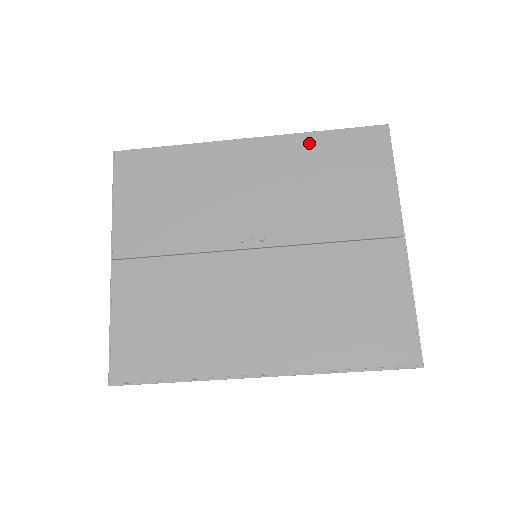
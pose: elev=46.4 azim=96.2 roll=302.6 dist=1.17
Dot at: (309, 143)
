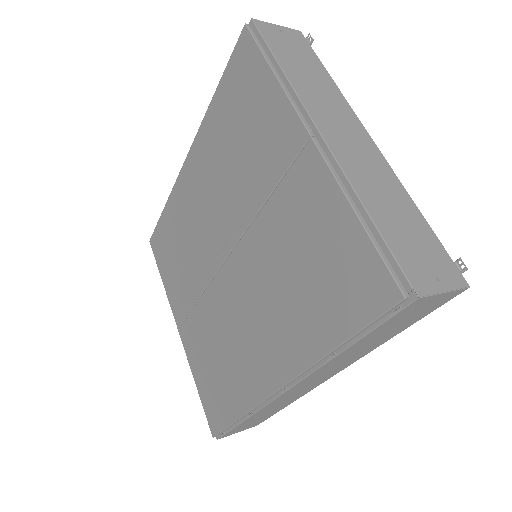
Dot at: (213, 117)
